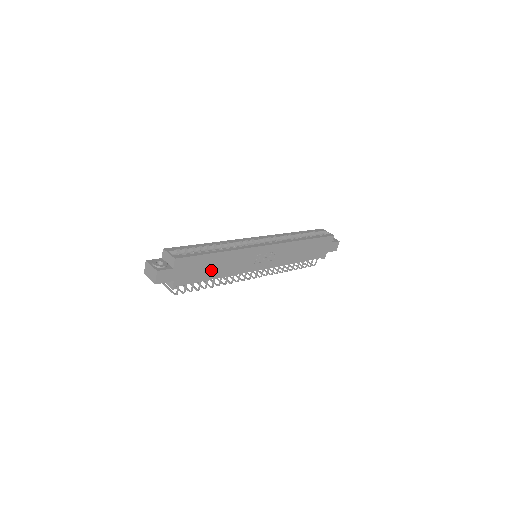
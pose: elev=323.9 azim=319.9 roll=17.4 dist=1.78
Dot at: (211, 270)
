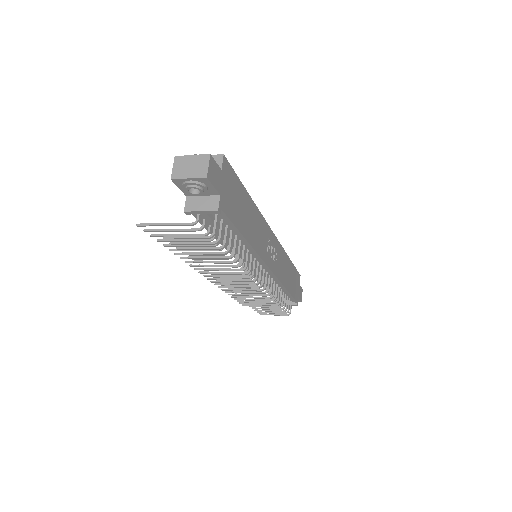
Dot at: (243, 219)
